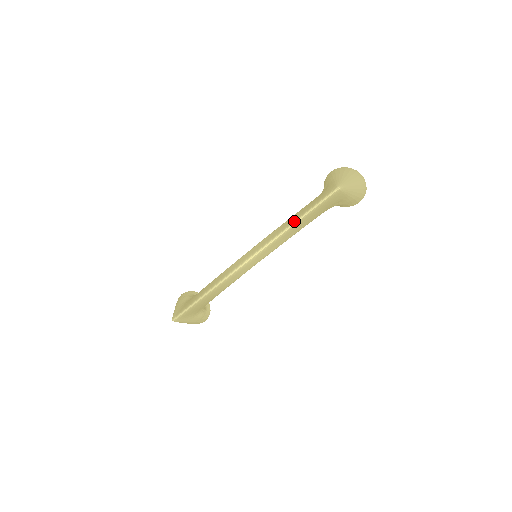
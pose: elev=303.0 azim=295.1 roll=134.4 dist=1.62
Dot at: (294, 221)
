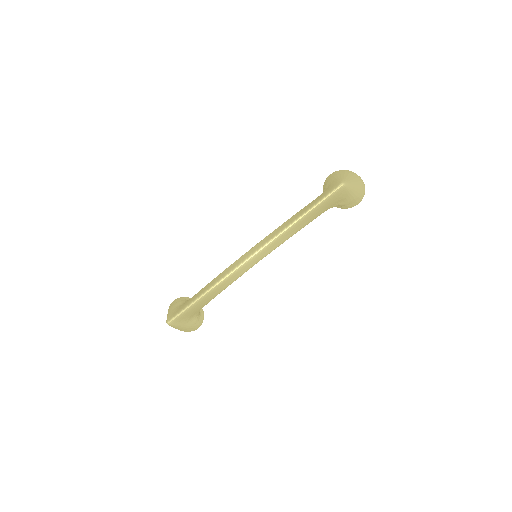
Dot at: (298, 217)
